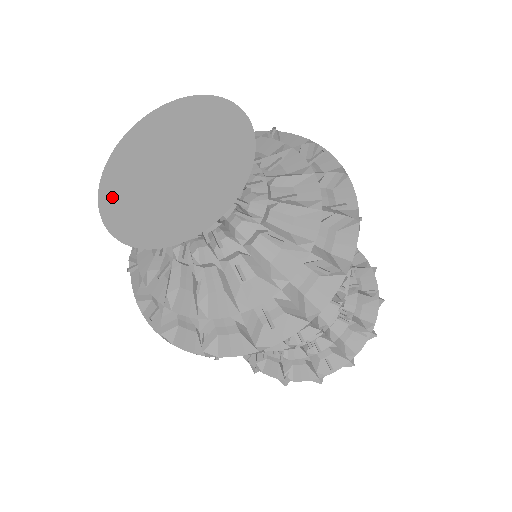
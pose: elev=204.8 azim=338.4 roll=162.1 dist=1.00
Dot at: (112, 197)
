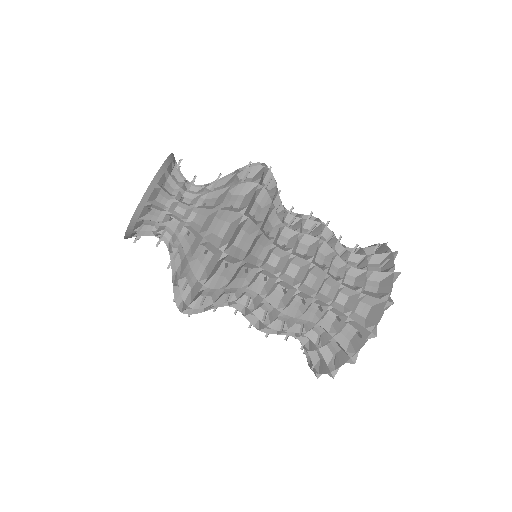
Dot at: occluded
